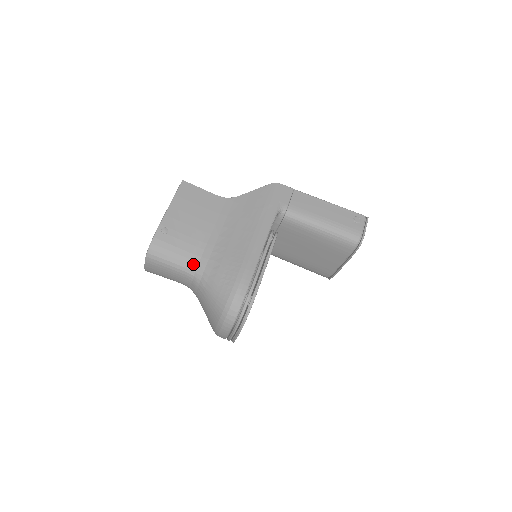
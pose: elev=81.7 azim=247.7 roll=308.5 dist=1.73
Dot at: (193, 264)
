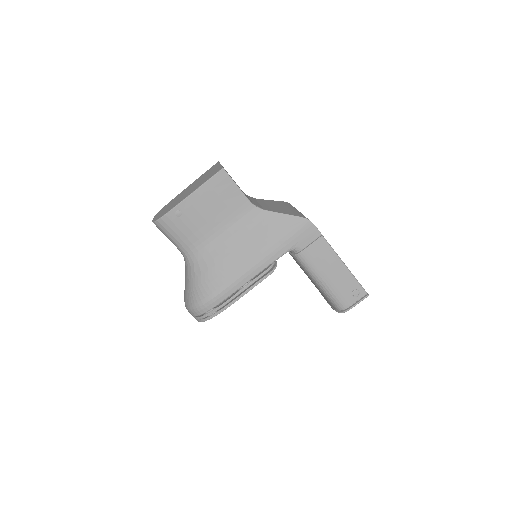
Dot at: (189, 252)
